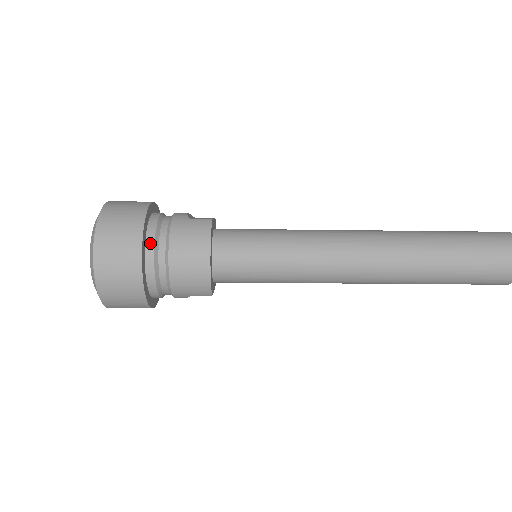
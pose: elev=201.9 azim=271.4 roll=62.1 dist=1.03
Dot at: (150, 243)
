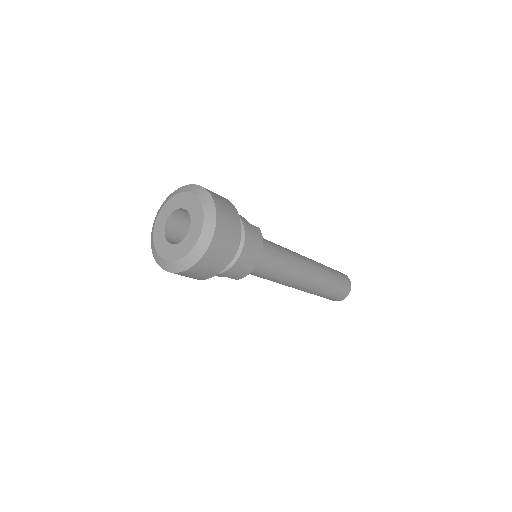
Dot at: occluded
